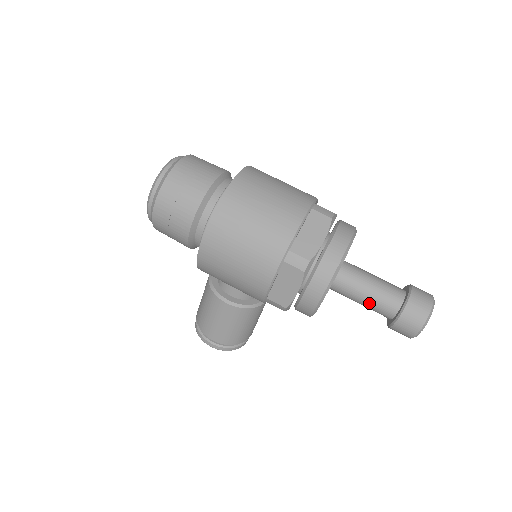
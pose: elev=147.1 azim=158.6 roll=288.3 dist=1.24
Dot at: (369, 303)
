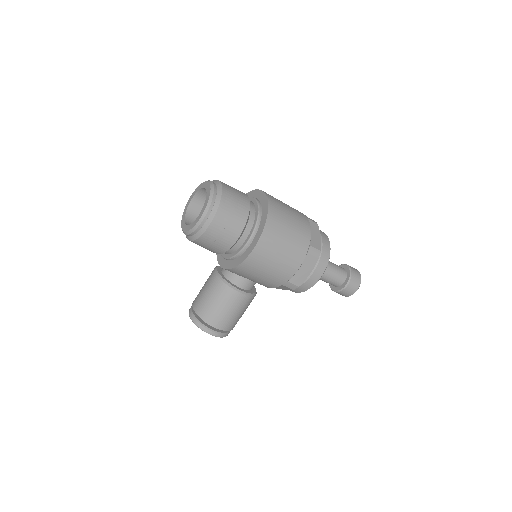
Dot at: (331, 277)
